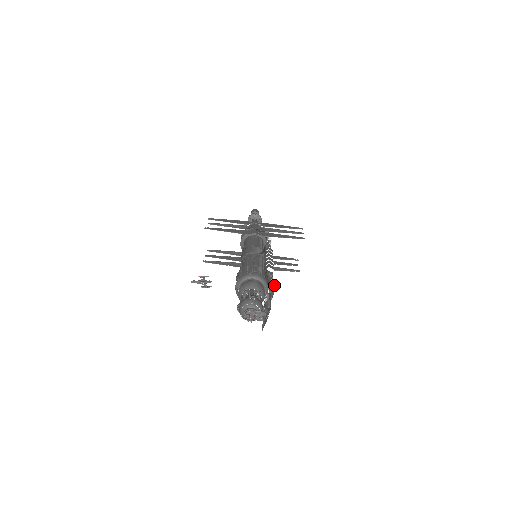
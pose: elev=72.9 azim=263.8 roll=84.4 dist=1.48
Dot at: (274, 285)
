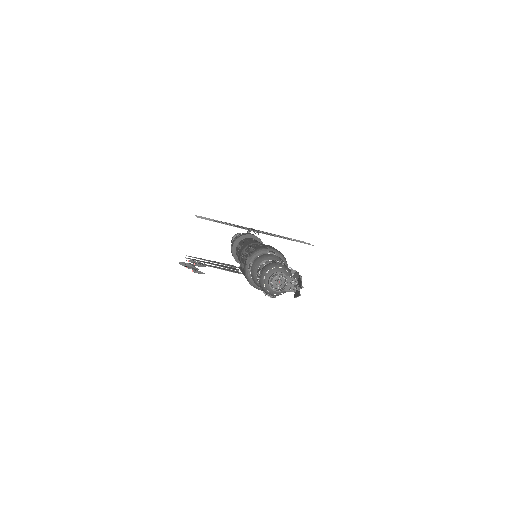
Dot at: occluded
